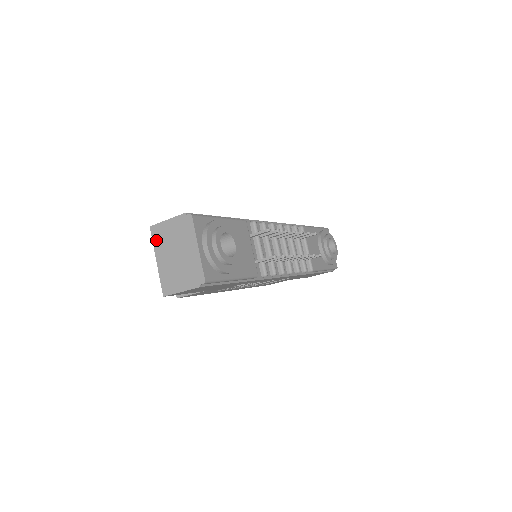
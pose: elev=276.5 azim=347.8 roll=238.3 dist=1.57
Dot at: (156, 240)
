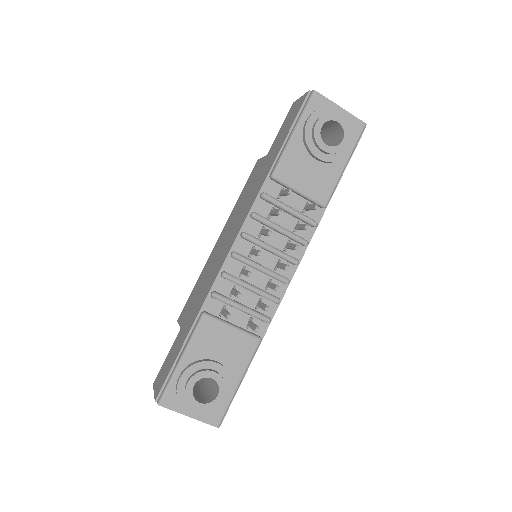
Dot at: occluded
